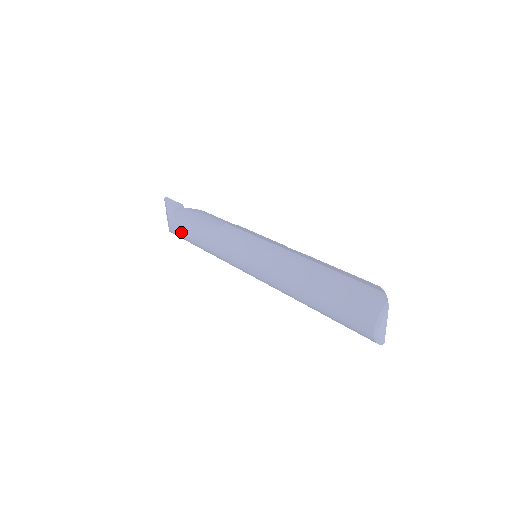
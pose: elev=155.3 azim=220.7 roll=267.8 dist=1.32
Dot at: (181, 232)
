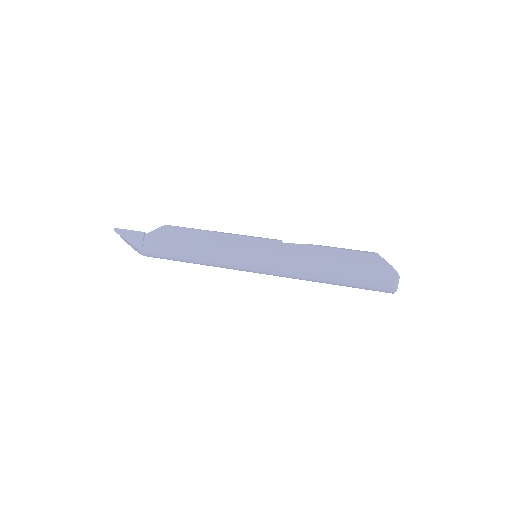
Dot at: occluded
